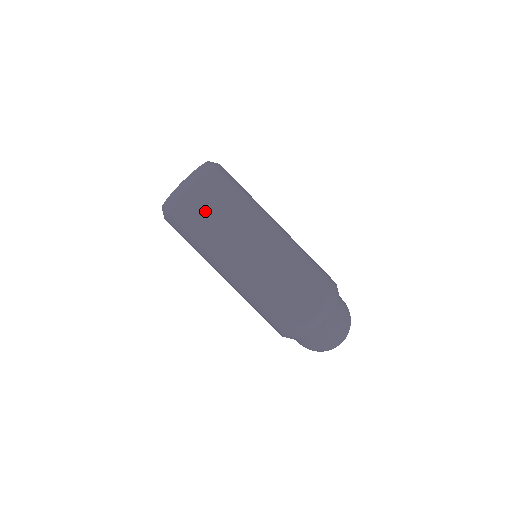
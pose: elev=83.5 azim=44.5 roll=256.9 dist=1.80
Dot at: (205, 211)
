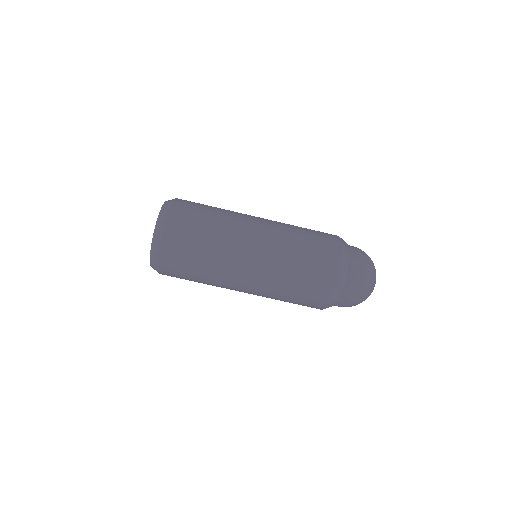
Dot at: (183, 275)
